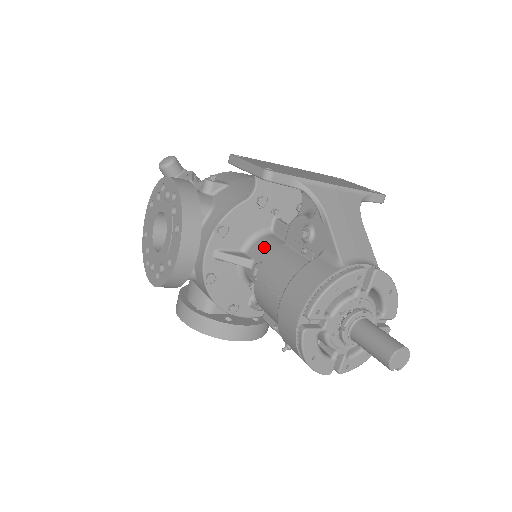
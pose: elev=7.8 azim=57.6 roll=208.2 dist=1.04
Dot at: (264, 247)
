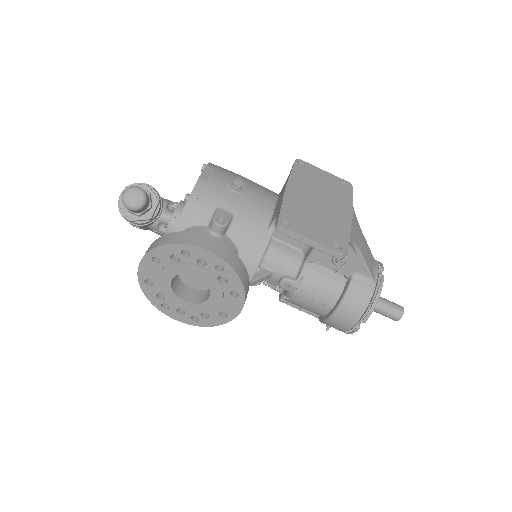
Dot at: (281, 260)
